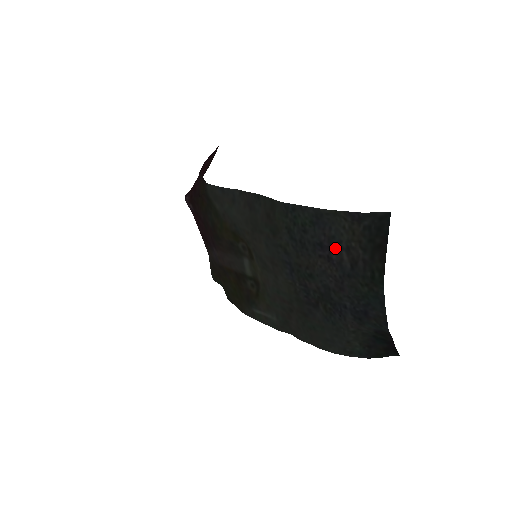
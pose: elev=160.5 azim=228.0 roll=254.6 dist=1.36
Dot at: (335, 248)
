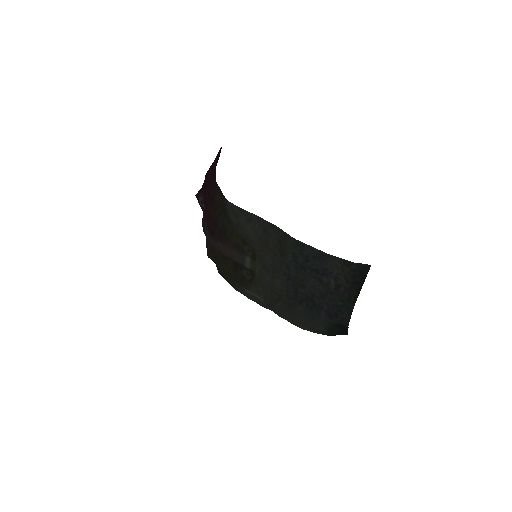
Dot at: (327, 275)
